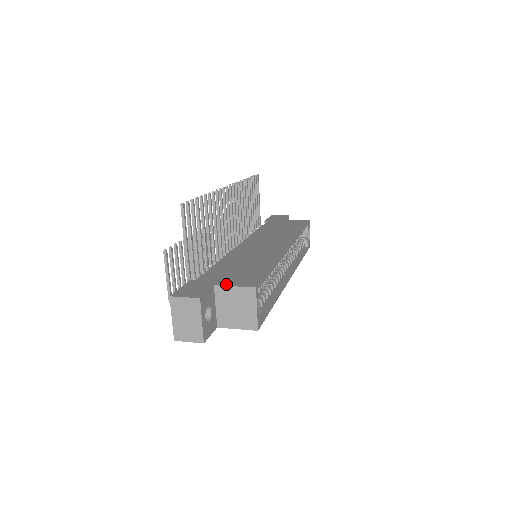
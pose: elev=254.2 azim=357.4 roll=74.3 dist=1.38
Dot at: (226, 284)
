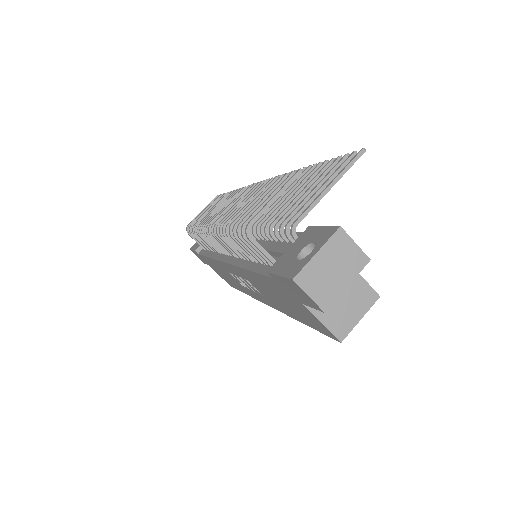
Dot at: occluded
